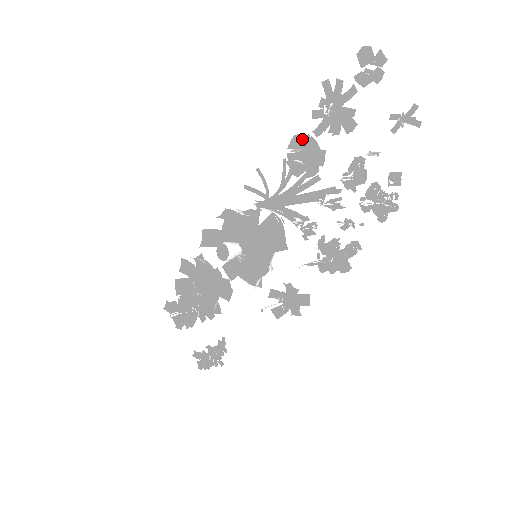
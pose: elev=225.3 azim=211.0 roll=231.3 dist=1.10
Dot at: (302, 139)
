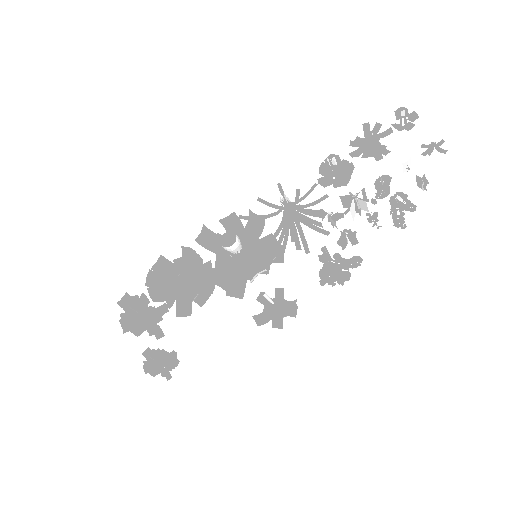
Dot at: (337, 158)
